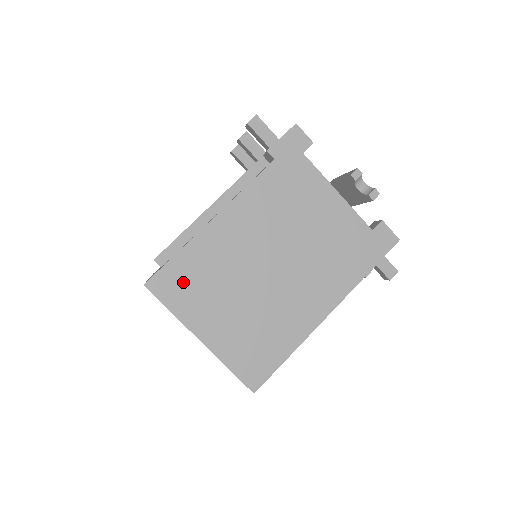
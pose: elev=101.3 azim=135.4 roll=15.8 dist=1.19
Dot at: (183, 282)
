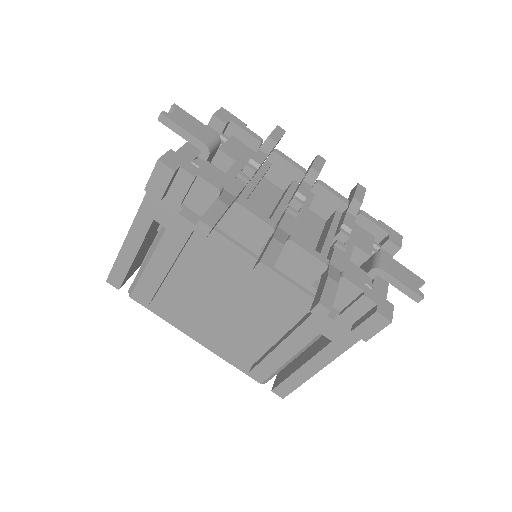
Dot at: occluded
